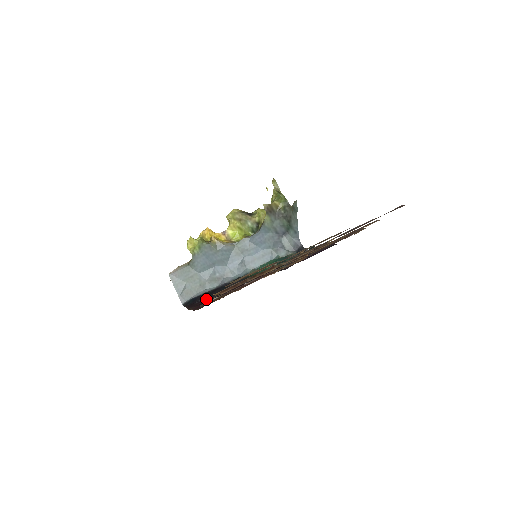
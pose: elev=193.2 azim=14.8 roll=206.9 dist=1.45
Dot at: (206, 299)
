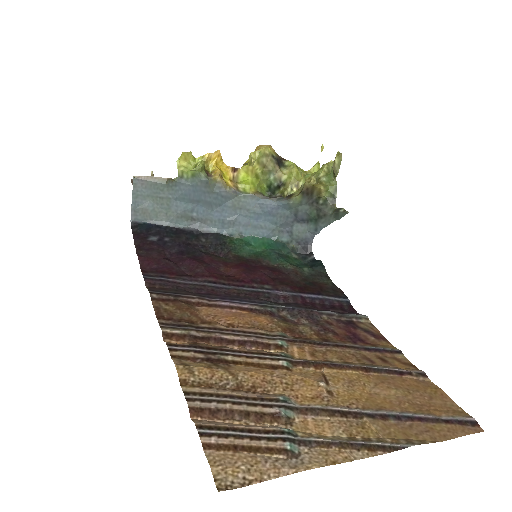
Dot at: (164, 245)
